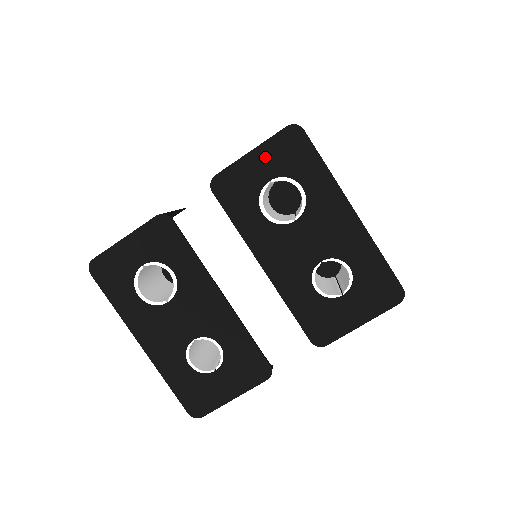
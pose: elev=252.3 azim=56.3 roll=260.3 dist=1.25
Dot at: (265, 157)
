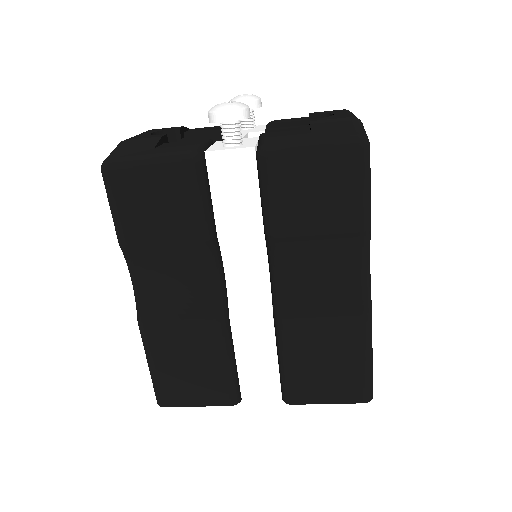
Dot at: occluded
